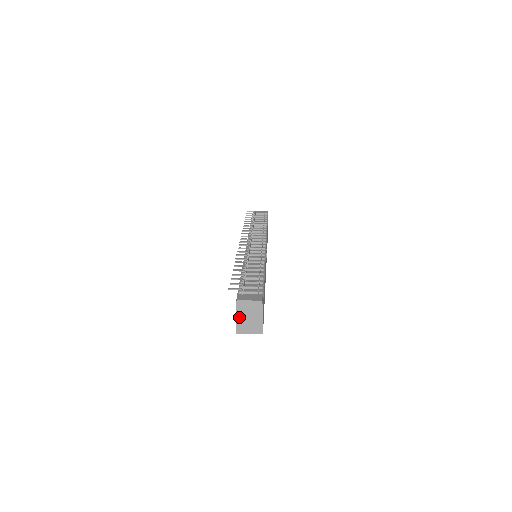
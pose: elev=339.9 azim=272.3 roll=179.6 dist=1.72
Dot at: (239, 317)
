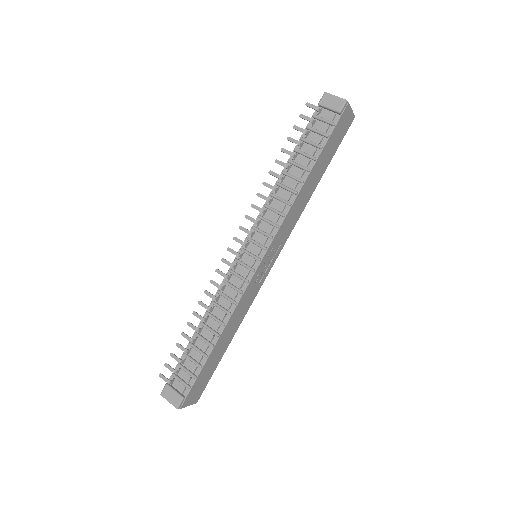
Dot at: occluded
